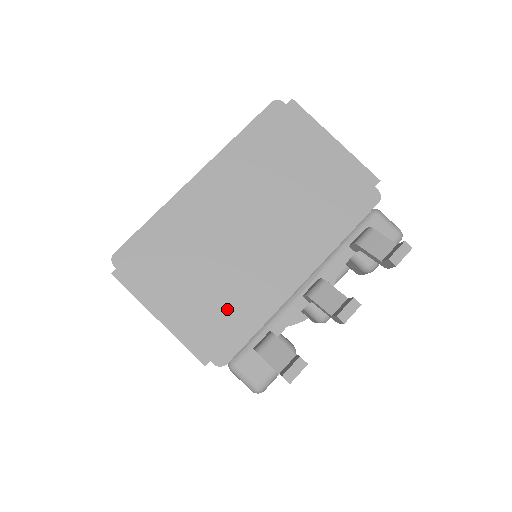
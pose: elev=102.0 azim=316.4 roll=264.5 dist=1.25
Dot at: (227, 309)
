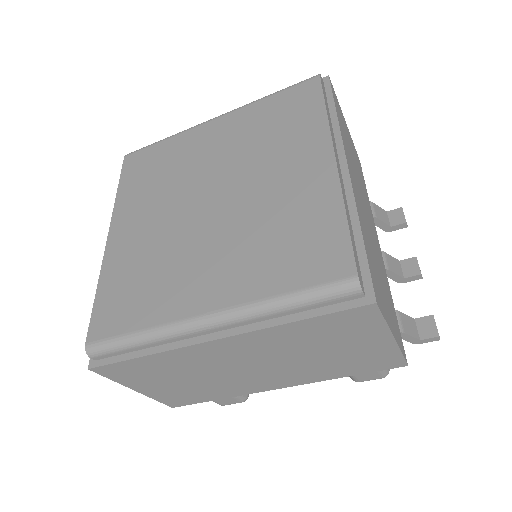
Dot at: (391, 301)
